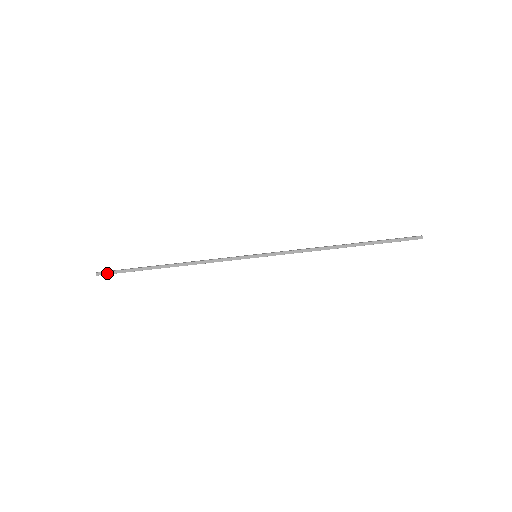
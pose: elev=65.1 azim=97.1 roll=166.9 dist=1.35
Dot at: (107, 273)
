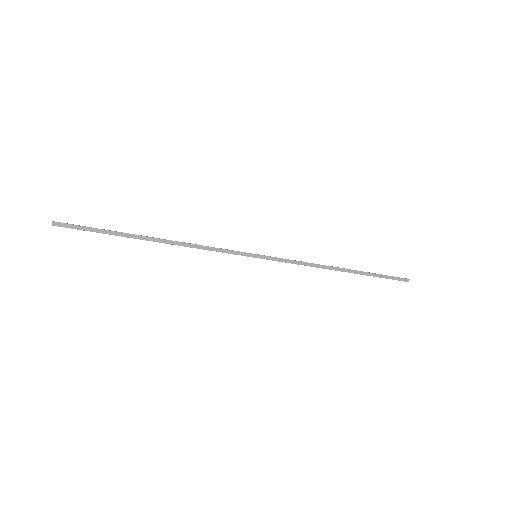
Dot at: (69, 226)
